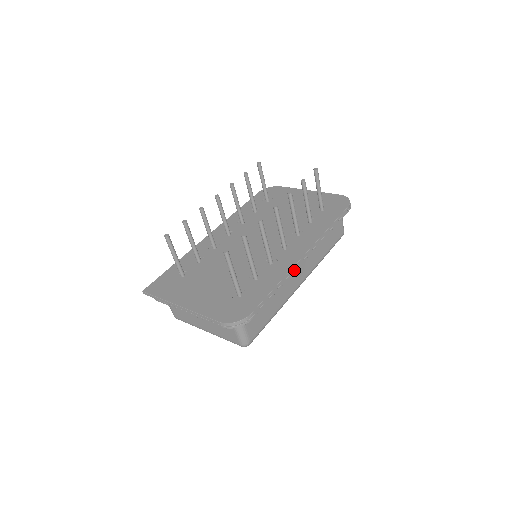
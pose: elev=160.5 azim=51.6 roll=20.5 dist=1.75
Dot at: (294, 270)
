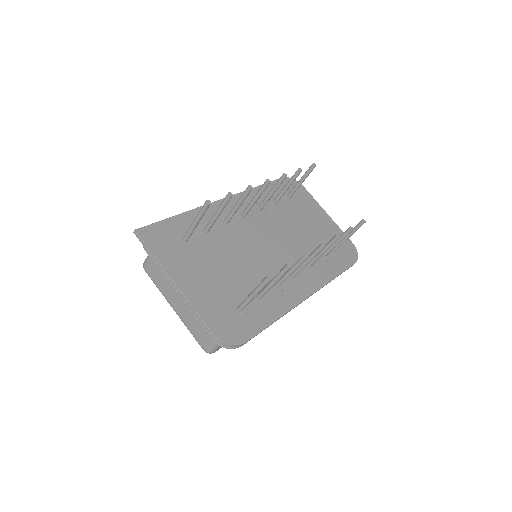
Dot at: (293, 308)
